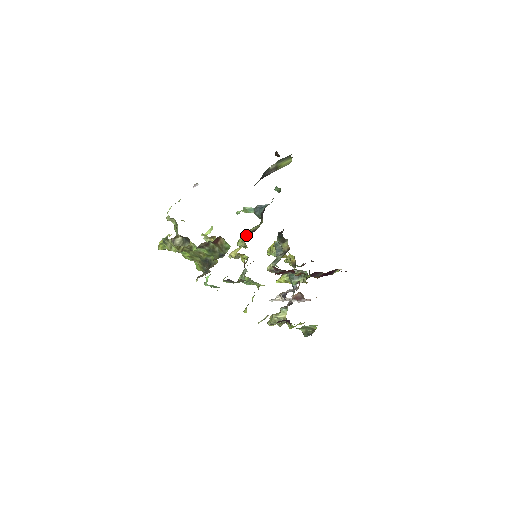
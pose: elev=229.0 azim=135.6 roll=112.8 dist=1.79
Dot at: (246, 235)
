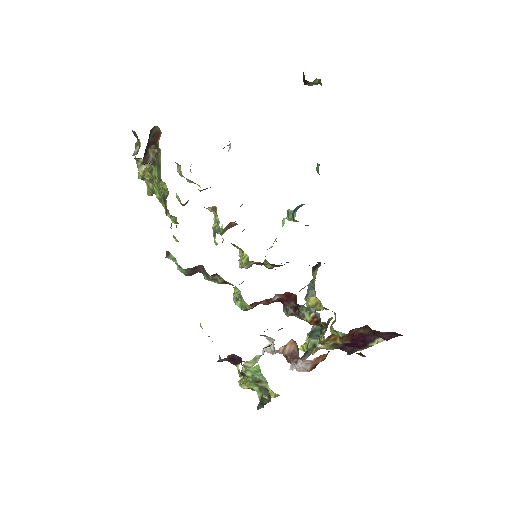
Dot at: occluded
